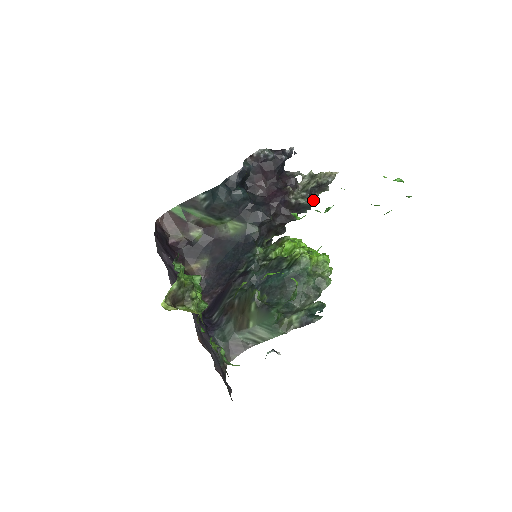
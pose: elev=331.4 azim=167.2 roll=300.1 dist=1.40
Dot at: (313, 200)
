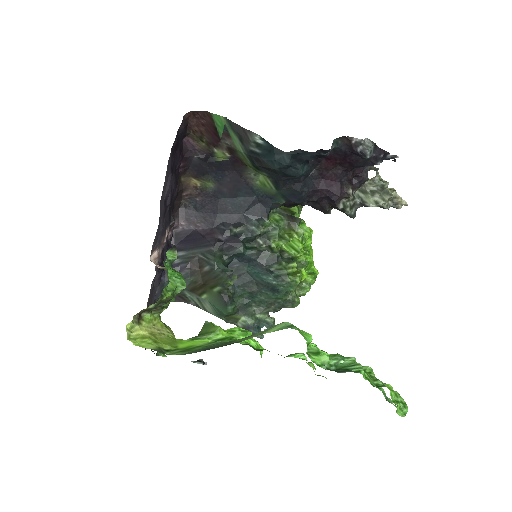
Dot at: occluded
